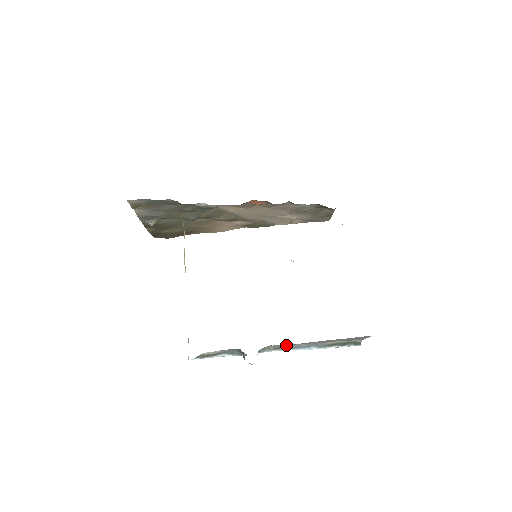
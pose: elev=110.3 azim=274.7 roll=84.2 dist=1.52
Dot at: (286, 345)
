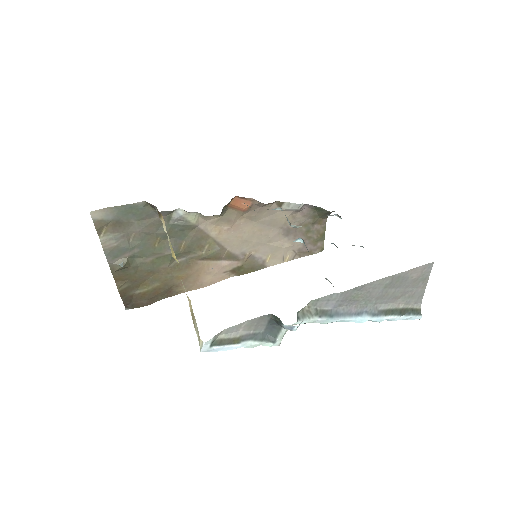
Dot at: (330, 307)
